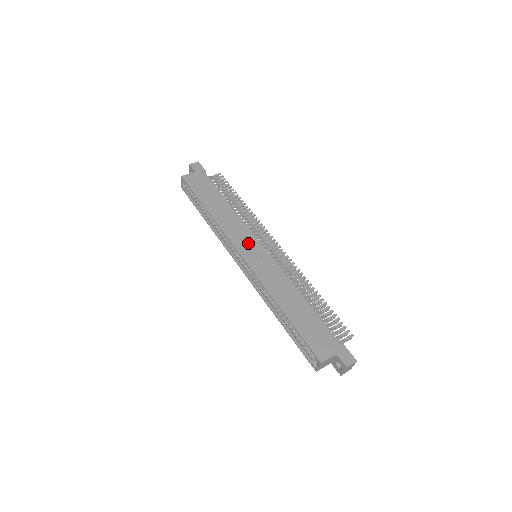
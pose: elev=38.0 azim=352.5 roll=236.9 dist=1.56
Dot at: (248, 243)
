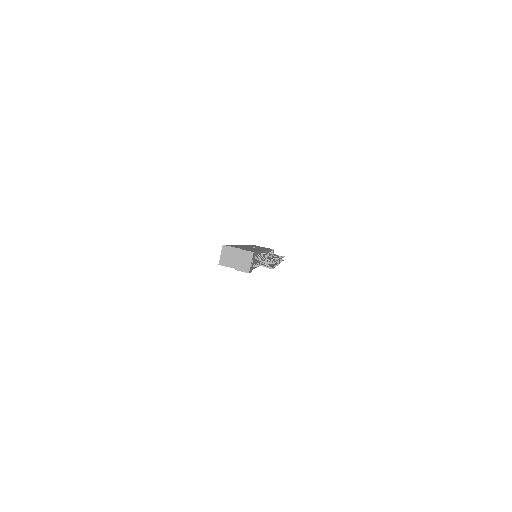
Dot at: occluded
